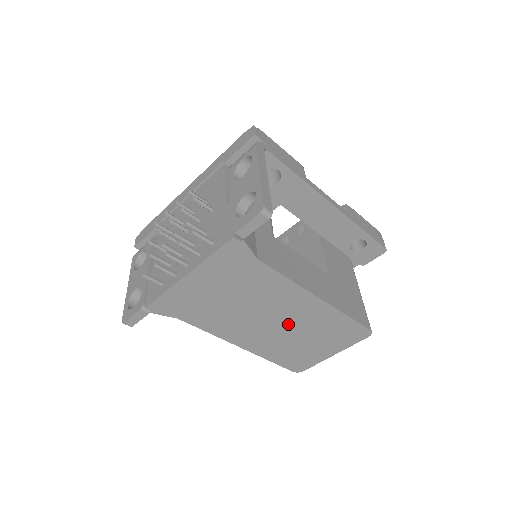
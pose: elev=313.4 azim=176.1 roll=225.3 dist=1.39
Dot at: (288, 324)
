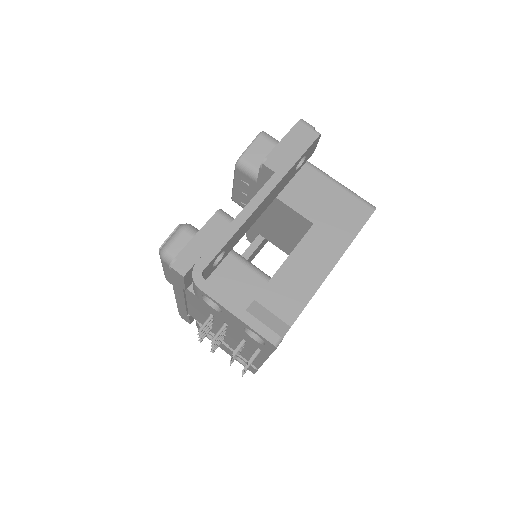
Dot at: occluded
